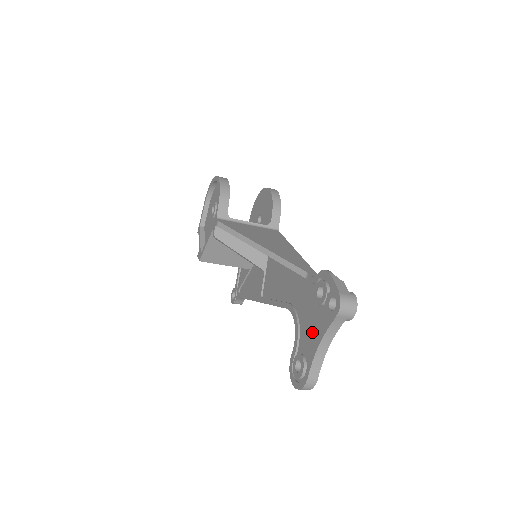
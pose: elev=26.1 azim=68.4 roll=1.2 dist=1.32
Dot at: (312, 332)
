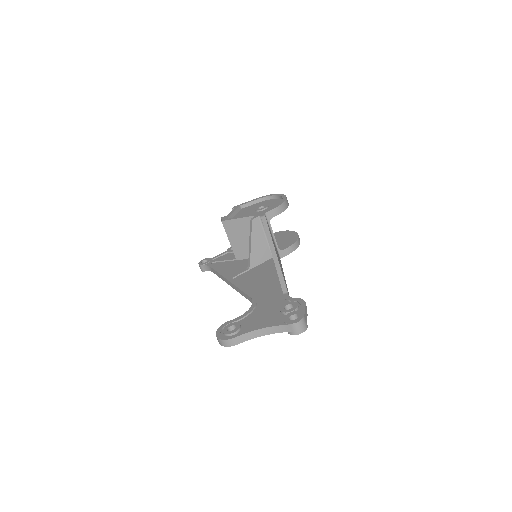
Dot at: (261, 320)
